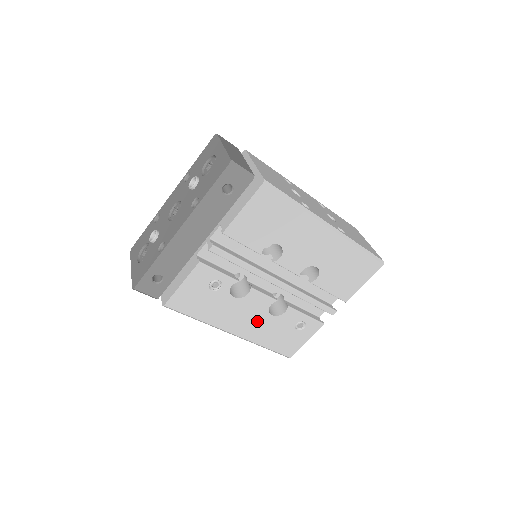
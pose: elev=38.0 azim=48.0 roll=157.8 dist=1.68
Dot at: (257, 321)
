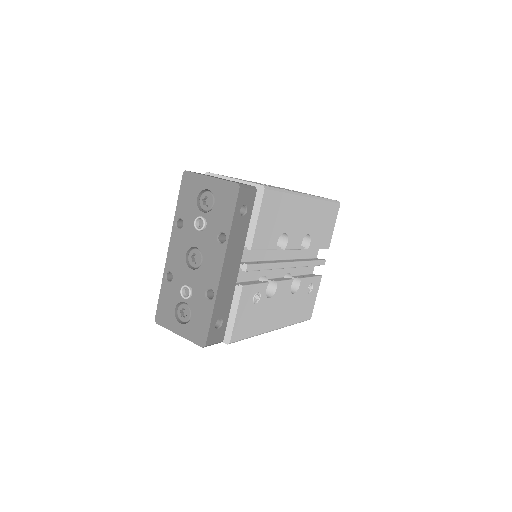
Dot at: (286, 306)
